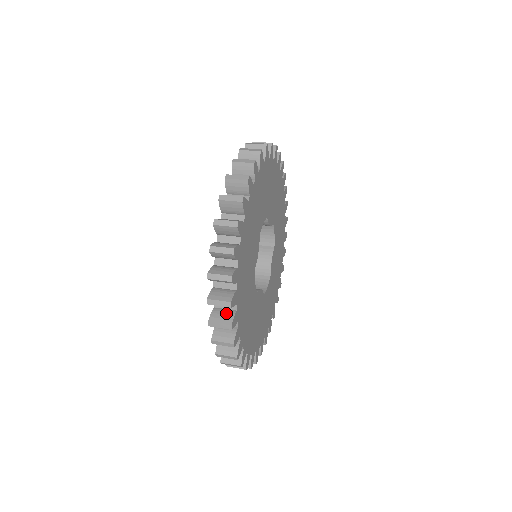
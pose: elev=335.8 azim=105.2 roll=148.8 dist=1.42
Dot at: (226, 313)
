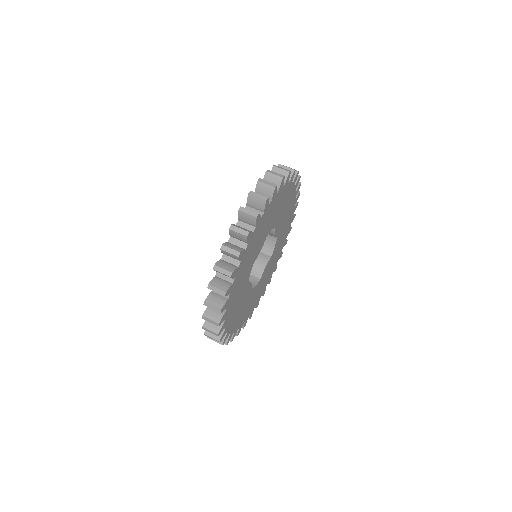
Dot at: (224, 282)
